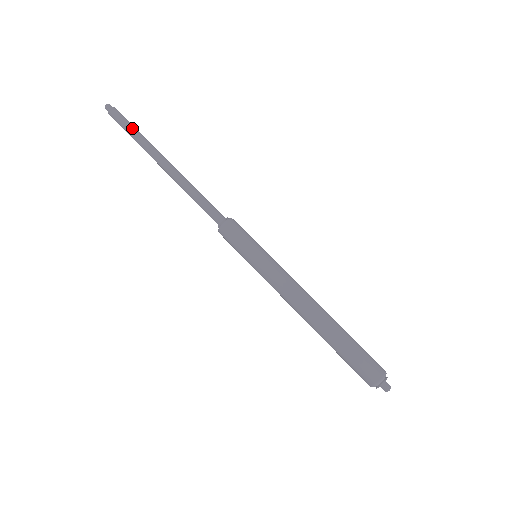
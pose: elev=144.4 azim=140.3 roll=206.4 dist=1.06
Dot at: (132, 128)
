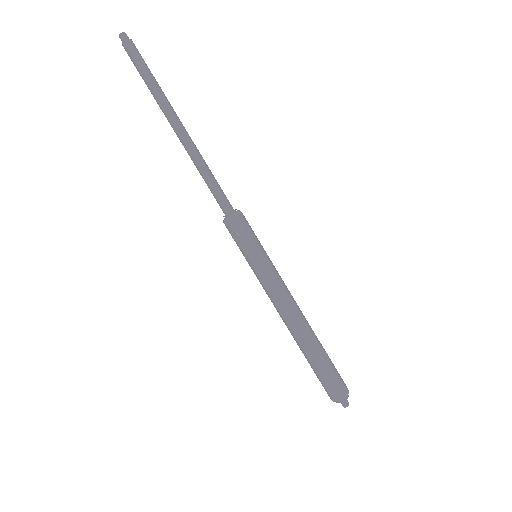
Dot at: (149, 74)
